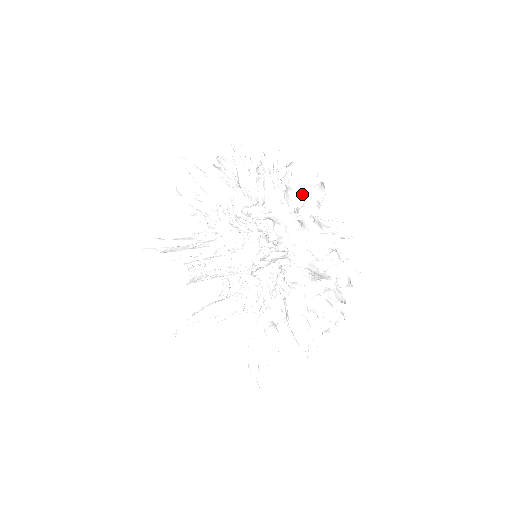
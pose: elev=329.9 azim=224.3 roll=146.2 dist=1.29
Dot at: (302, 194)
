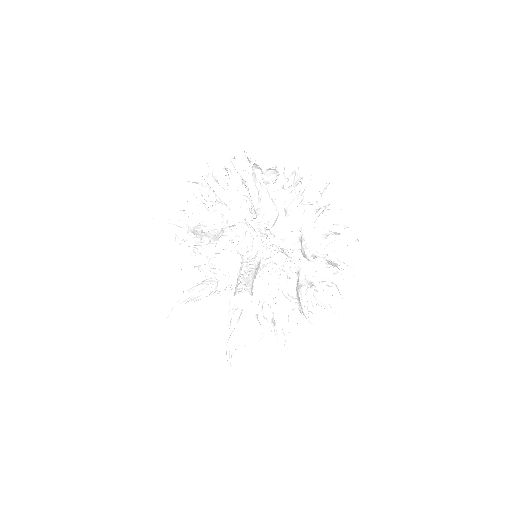
Dot at: occluded
